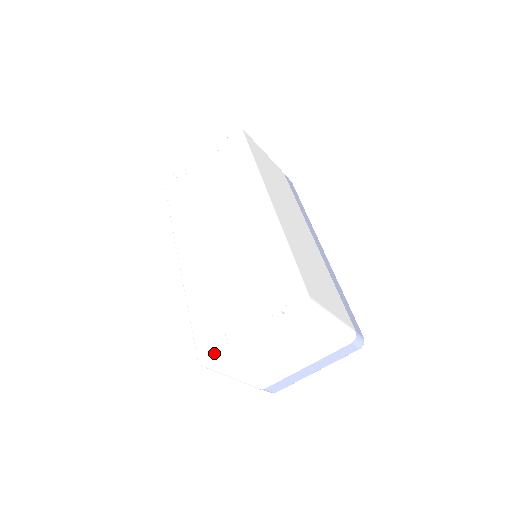
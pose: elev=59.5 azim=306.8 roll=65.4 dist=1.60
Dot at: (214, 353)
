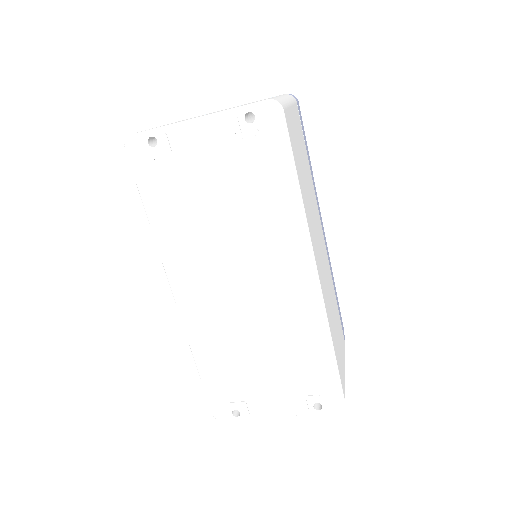
Dot at: (233, 416)
